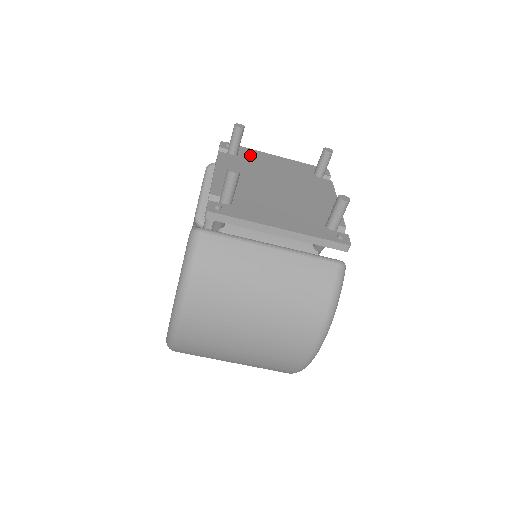
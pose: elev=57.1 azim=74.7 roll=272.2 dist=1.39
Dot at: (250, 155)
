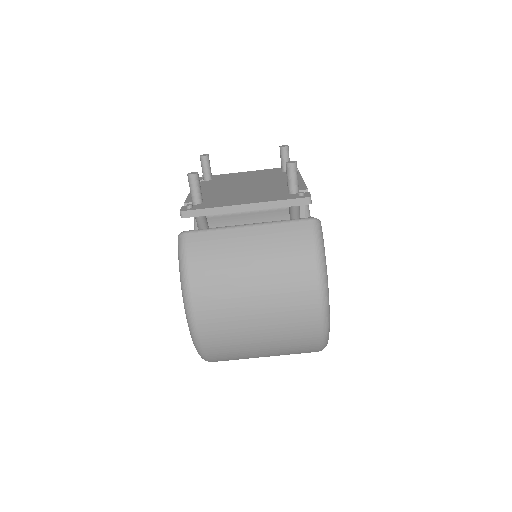
Dot at: (223, 177)
